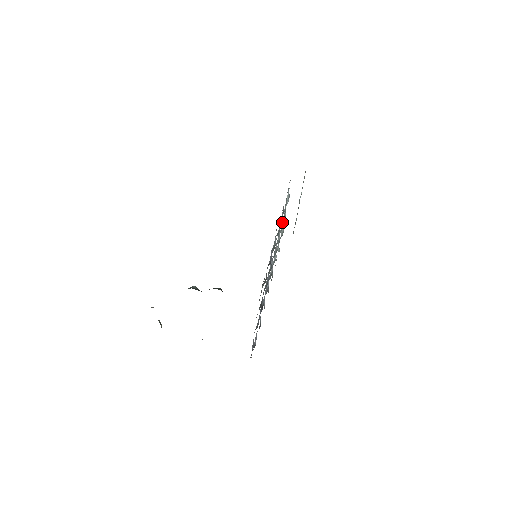
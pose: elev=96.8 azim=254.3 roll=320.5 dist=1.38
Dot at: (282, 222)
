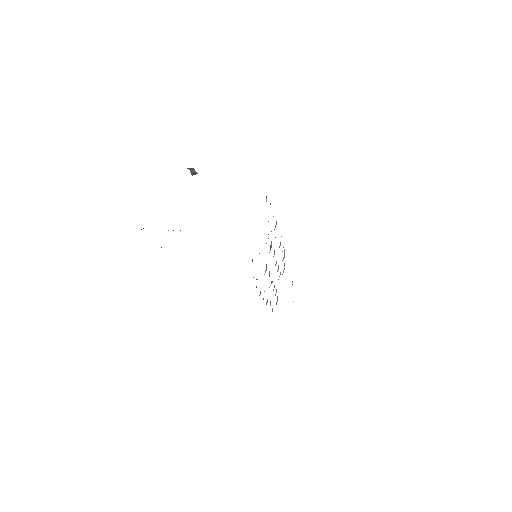
Dot at: (278, 267)
